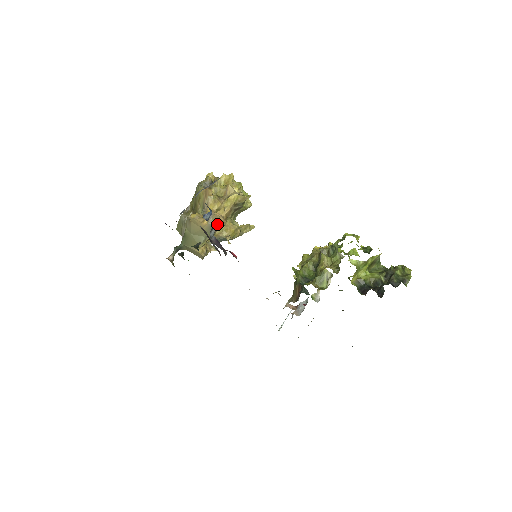
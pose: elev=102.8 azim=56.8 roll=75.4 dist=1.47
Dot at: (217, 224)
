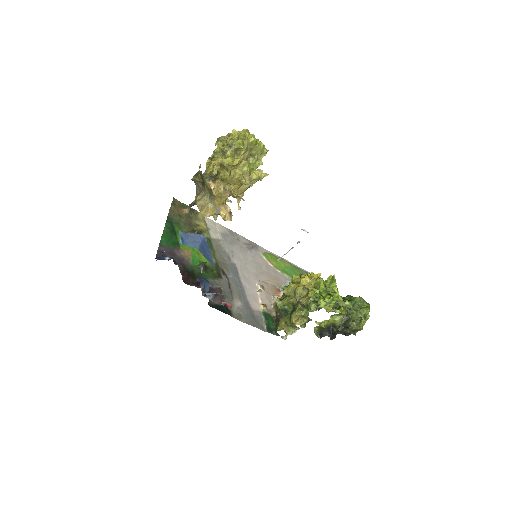
Dot at: occluded
